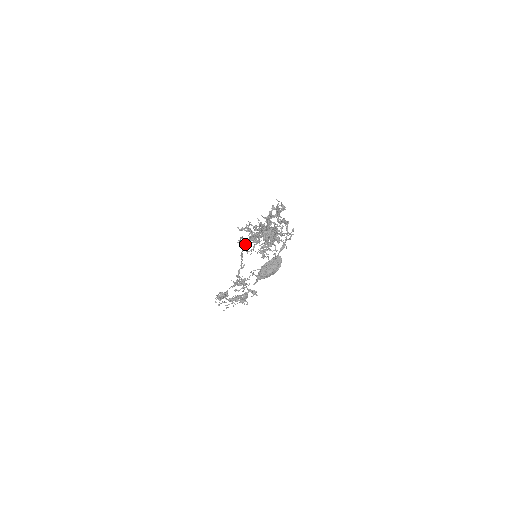
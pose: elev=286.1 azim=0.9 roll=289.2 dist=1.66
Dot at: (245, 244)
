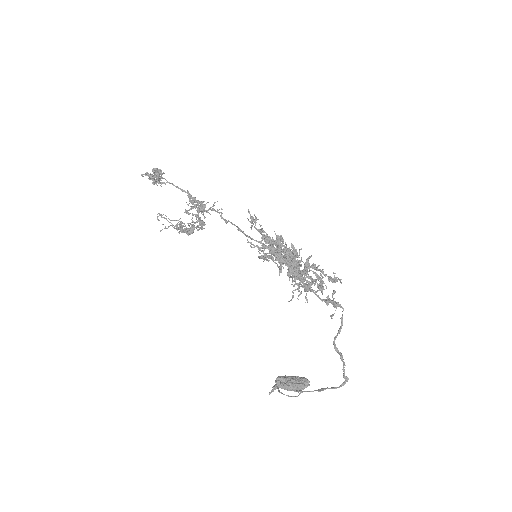
Dot at: (258, 242)
